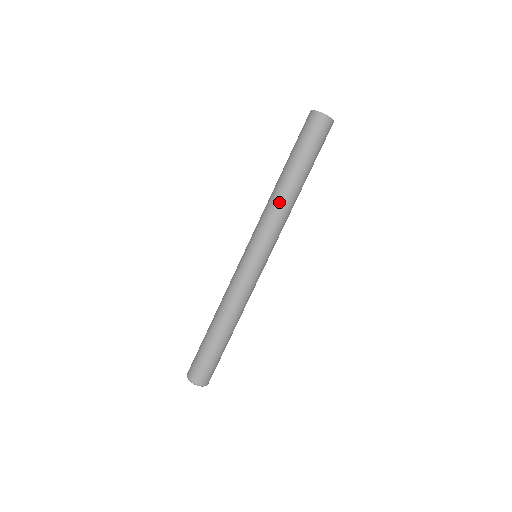
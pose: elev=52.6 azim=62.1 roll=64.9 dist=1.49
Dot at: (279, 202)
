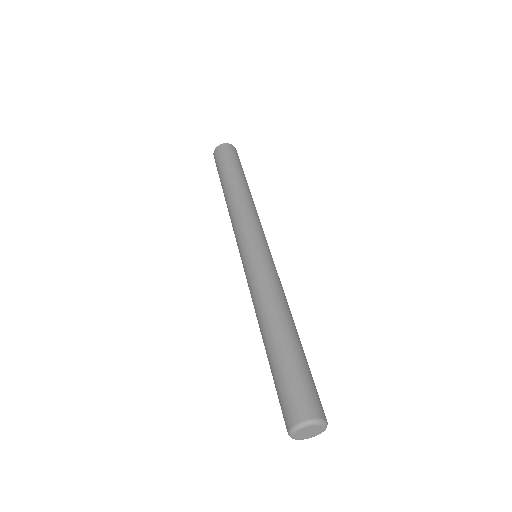
Dot at: (232, 204)
